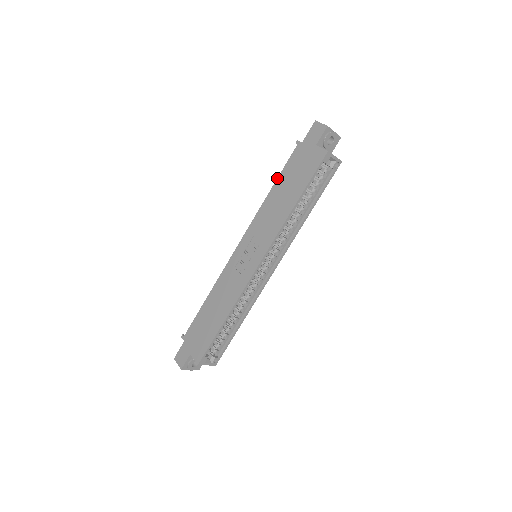
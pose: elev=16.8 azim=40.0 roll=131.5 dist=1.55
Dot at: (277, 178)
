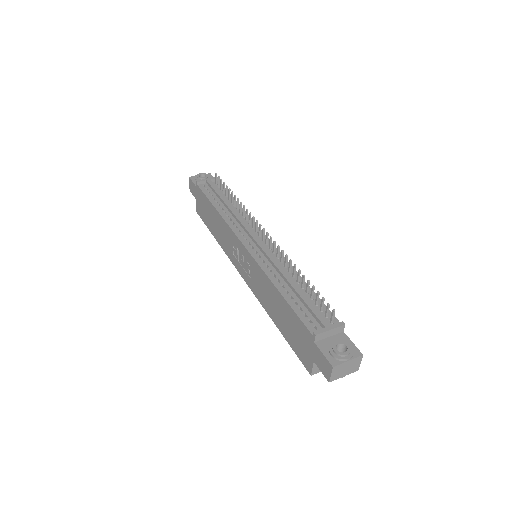
Dot at: (286, 301)
